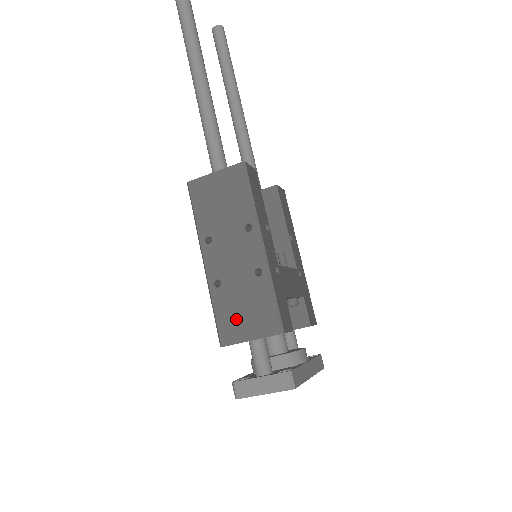
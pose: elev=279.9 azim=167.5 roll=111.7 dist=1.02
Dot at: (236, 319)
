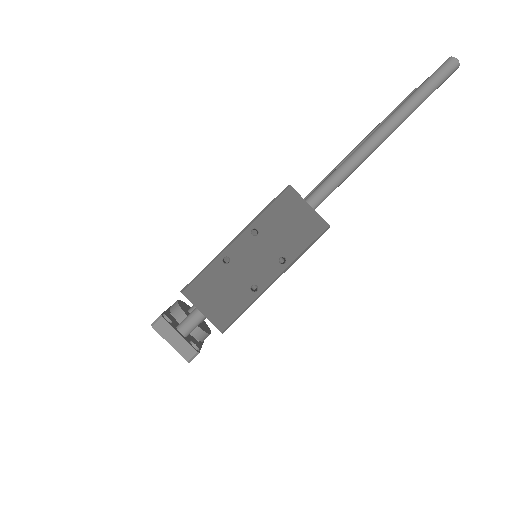
Dot at: (210, 292)
